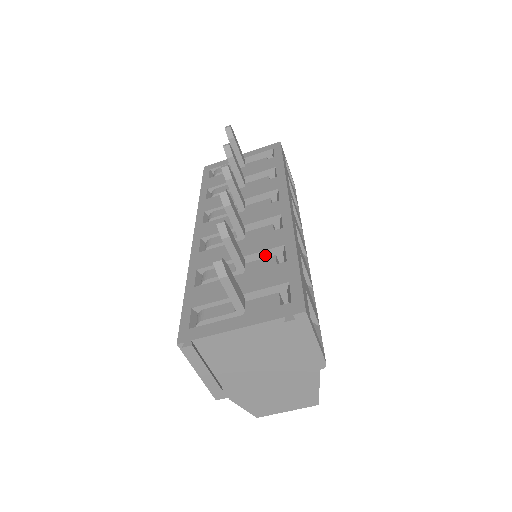
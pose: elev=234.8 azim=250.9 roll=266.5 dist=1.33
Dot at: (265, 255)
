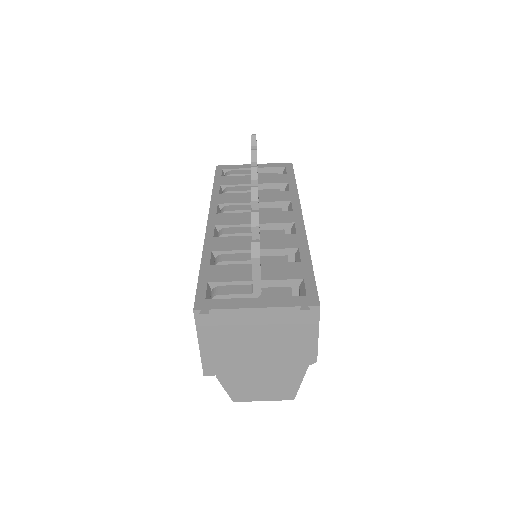
Dot at: (278, 253)
